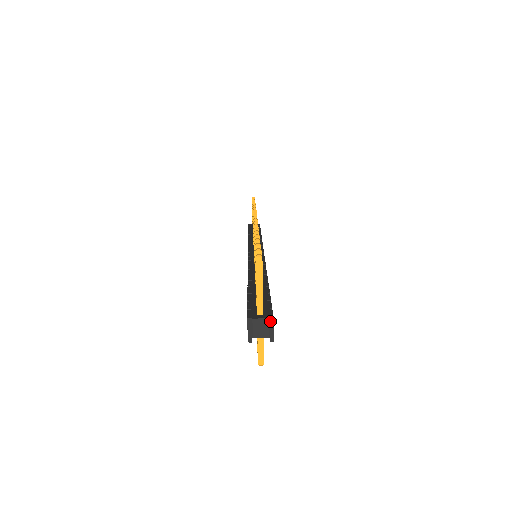
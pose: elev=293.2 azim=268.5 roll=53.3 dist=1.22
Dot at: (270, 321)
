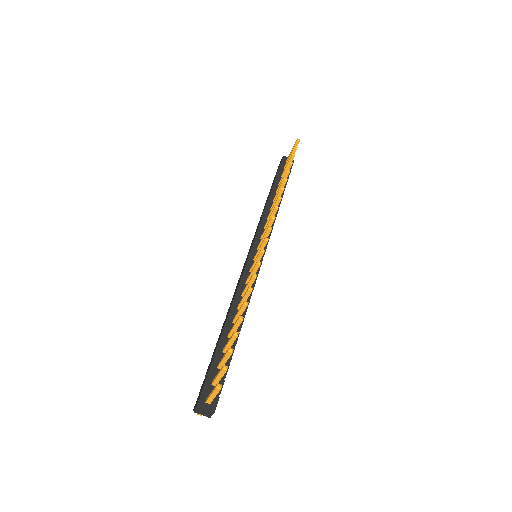
Dot at: (212, 413)
